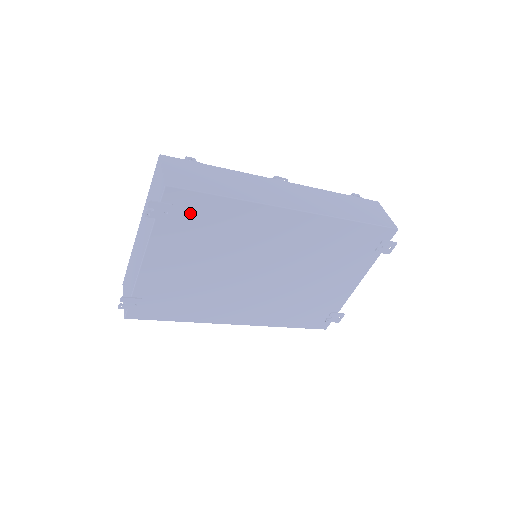
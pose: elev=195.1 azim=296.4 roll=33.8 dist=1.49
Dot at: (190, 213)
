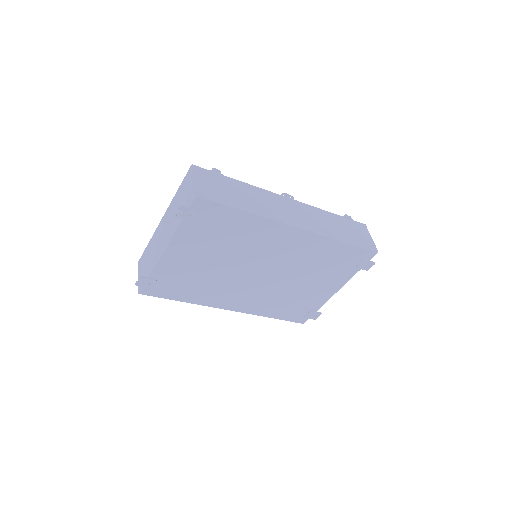
Dot at: (211, 218)
